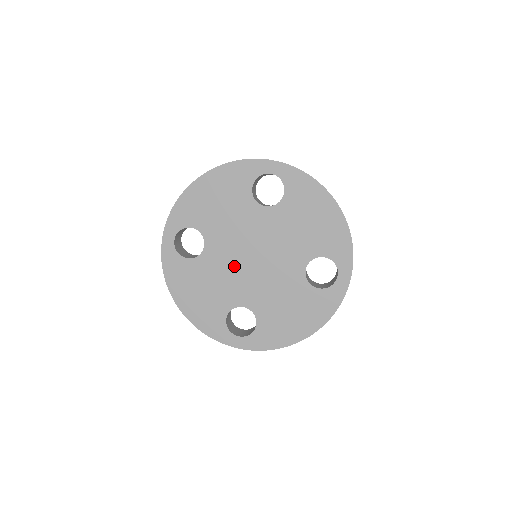
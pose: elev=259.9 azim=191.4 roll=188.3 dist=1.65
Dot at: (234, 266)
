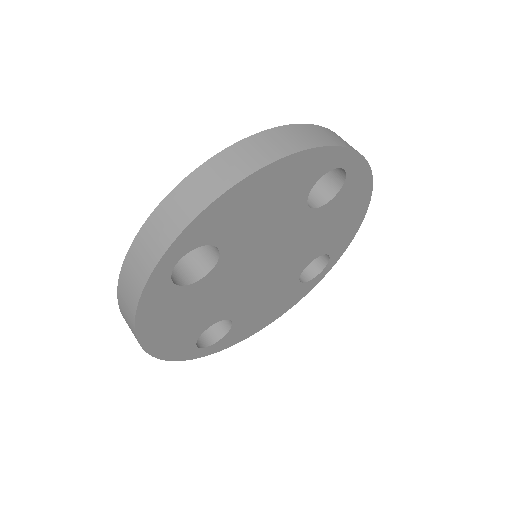
Dot at: (239, 281)
